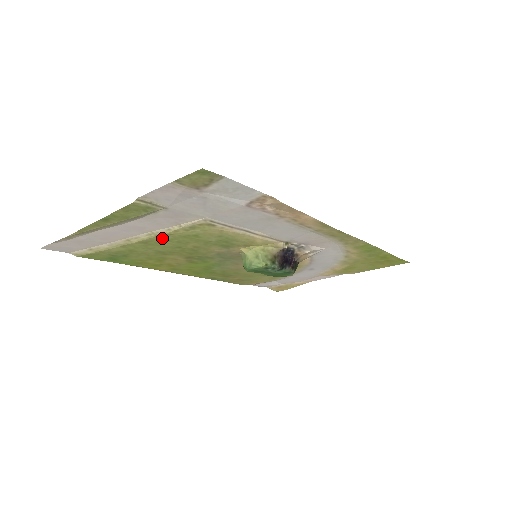
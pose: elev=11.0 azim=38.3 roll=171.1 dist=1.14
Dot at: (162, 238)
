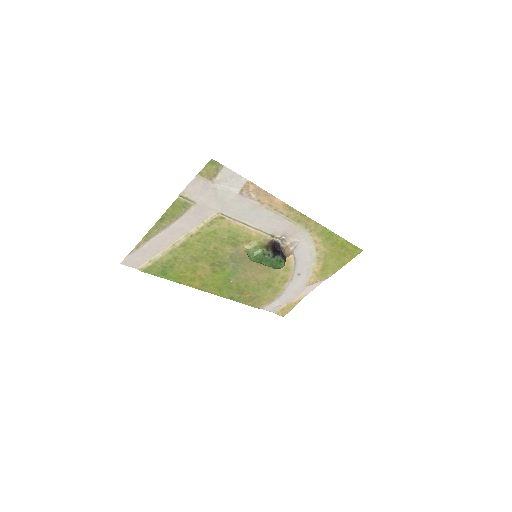
Dot at: (194, 239)
